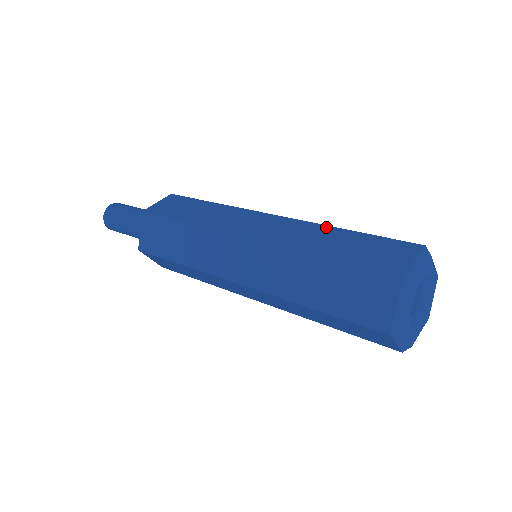
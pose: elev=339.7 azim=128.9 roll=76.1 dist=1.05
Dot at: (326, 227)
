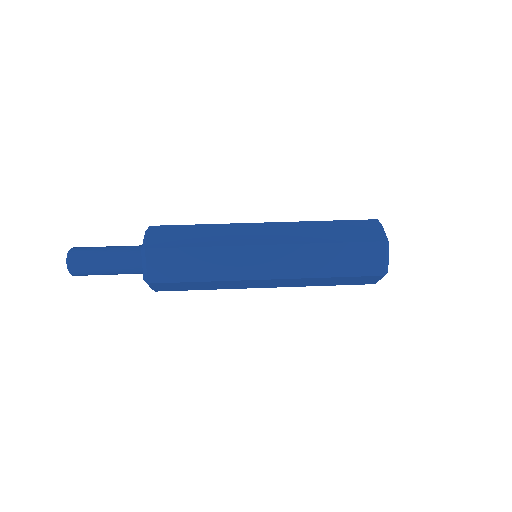
Dot at: (317, 246)
